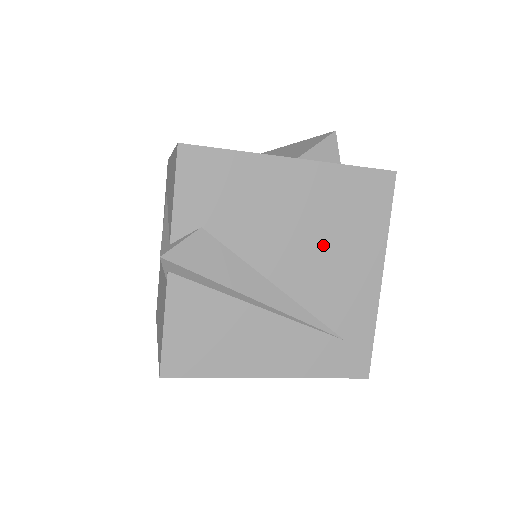
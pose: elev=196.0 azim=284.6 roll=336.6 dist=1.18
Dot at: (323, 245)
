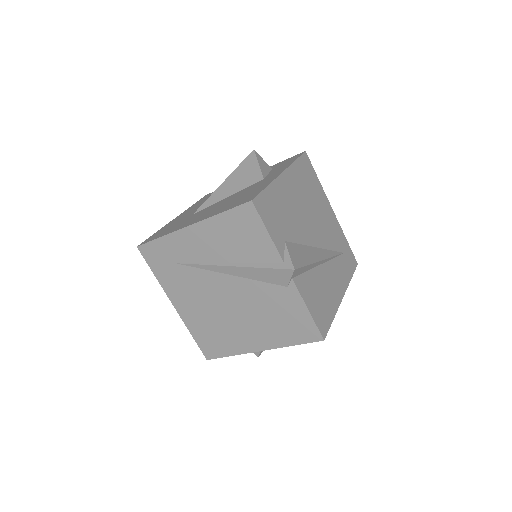
Dot at: (314, 211)
